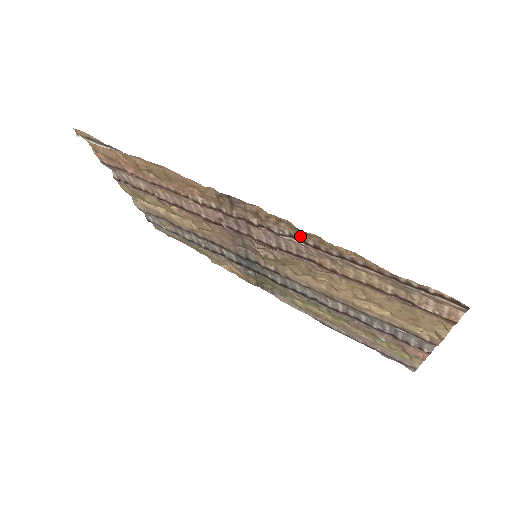
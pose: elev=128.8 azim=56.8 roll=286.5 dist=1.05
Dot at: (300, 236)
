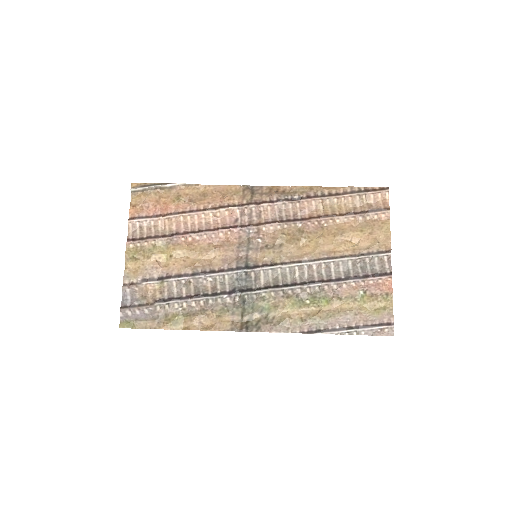
Dot at: (298, 194)
